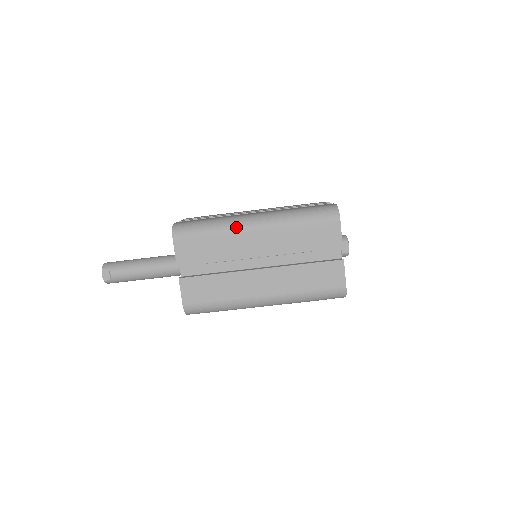
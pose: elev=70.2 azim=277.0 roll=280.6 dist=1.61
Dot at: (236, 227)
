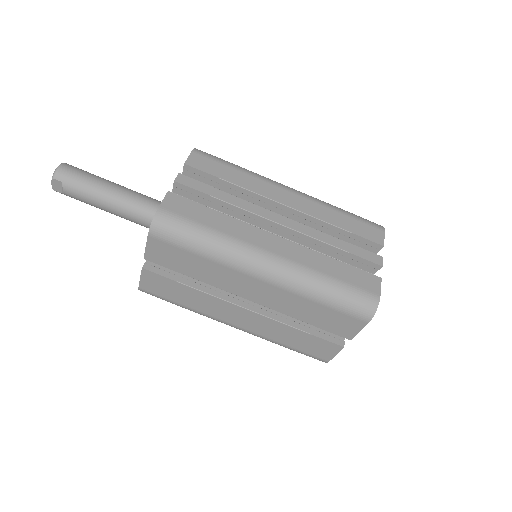
Dot at: (237, 265)
